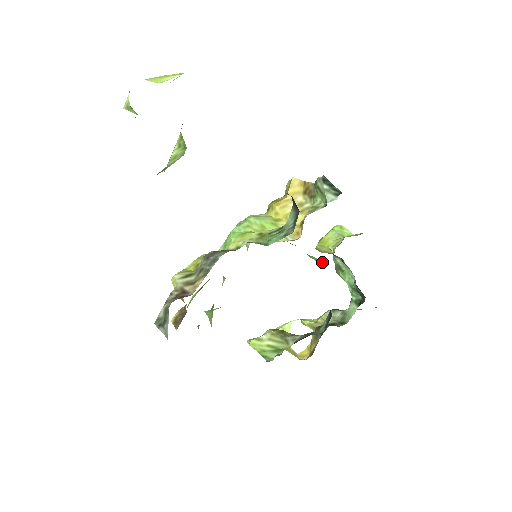
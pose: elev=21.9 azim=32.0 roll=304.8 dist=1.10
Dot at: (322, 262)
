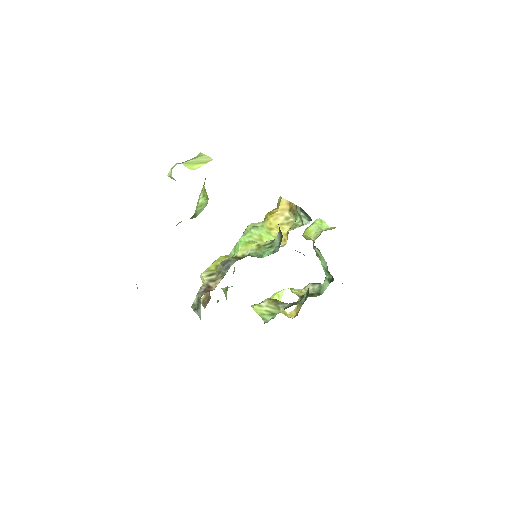
Dot at: (303, 254)
